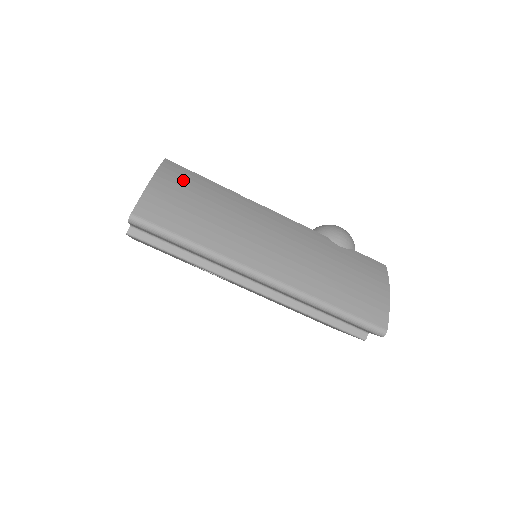
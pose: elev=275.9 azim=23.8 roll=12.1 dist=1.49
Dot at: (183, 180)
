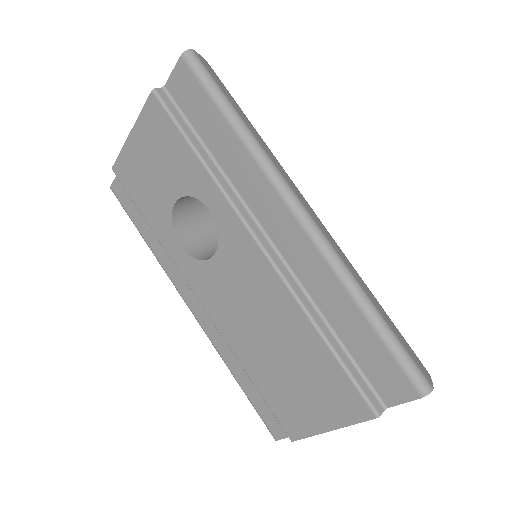
Dot at: occluded
